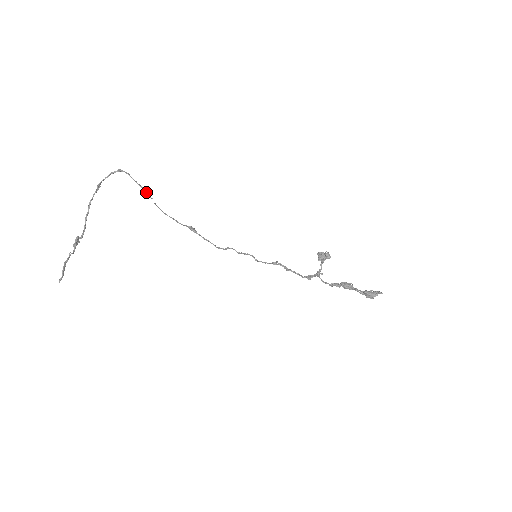
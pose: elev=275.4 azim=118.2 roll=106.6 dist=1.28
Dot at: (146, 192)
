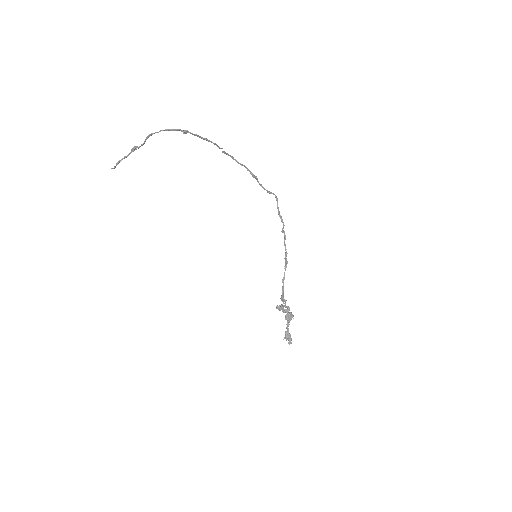
Dot at: occluded
